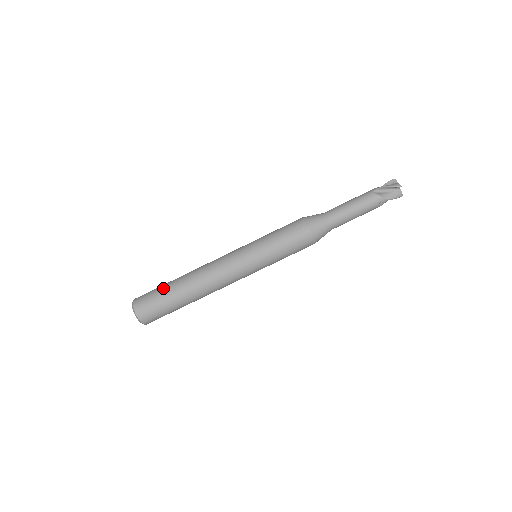
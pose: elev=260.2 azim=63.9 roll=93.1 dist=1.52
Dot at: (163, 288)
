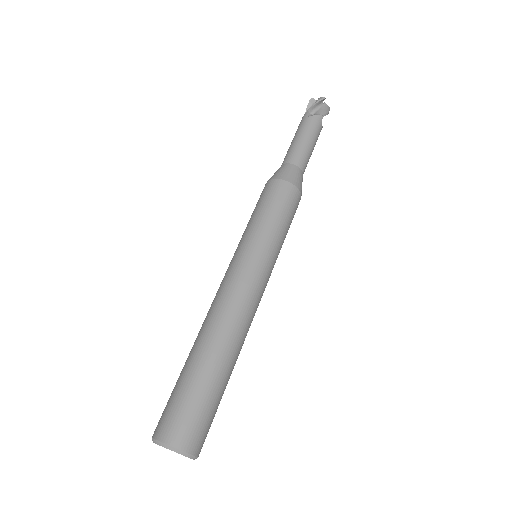
Dot at: (184, 380)
